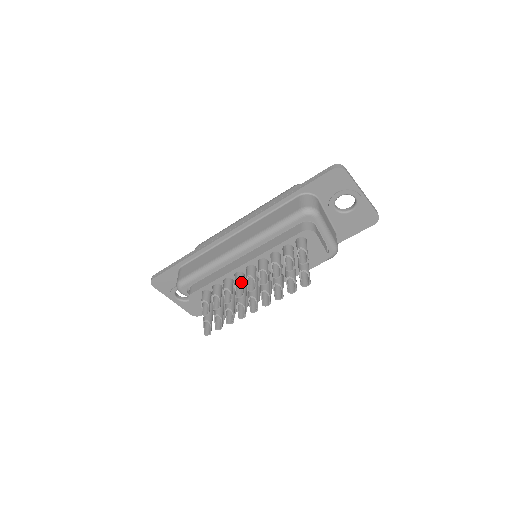
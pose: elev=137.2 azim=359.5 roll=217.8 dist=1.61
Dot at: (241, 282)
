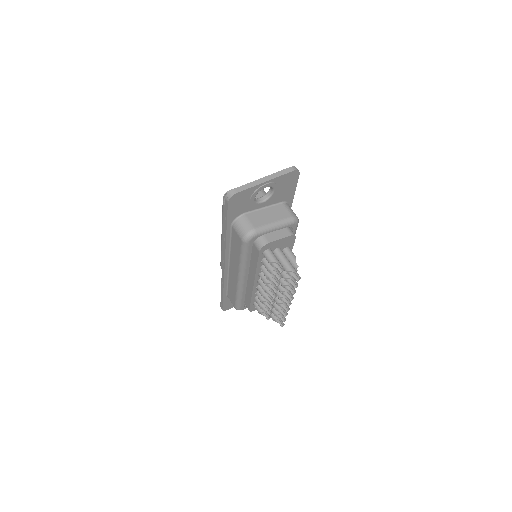
Dot at: (265, 294)
